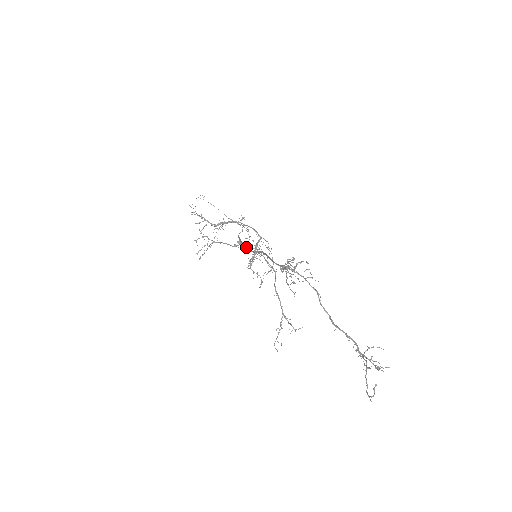
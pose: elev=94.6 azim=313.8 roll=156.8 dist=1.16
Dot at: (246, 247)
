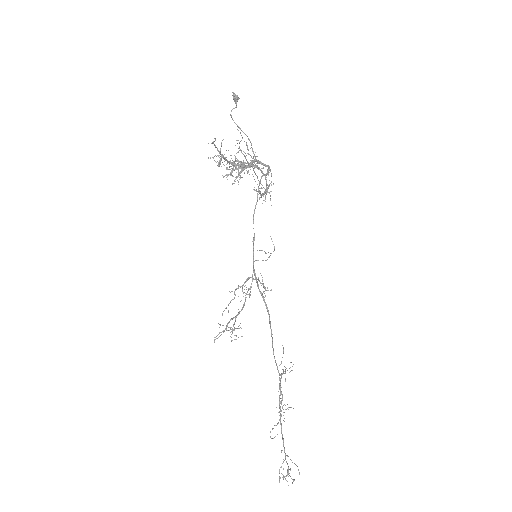
Dot at: occluded
